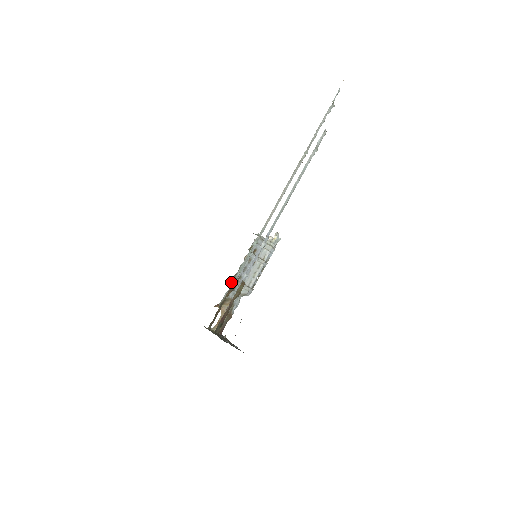
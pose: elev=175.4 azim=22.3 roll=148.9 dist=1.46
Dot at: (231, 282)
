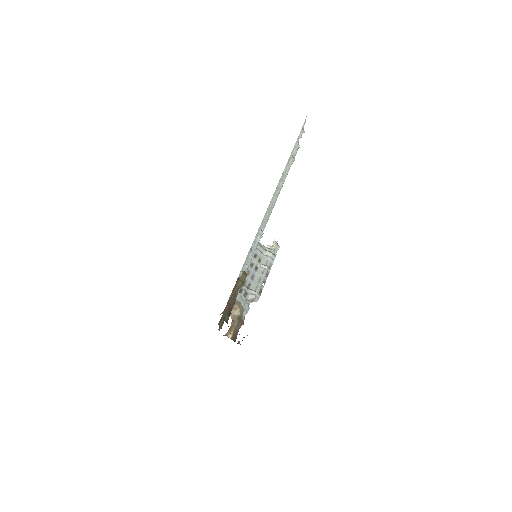
Dot at: occluded
